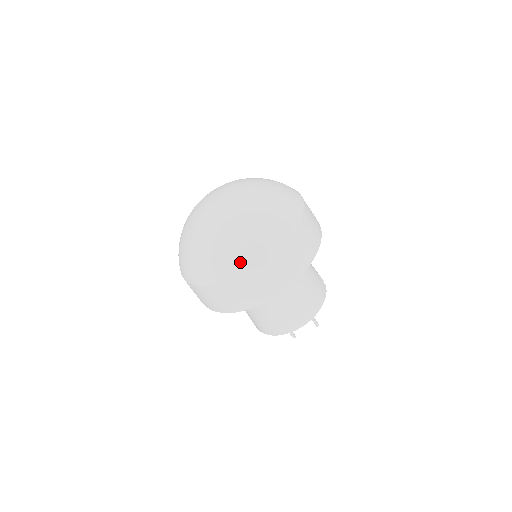
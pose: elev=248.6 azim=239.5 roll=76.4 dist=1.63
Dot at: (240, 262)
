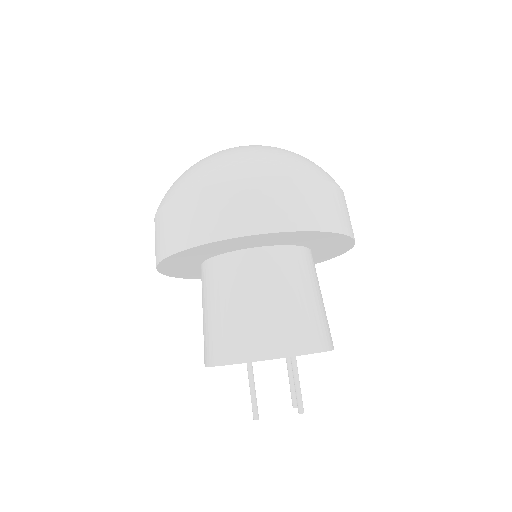
Dot at: (252, 165)
